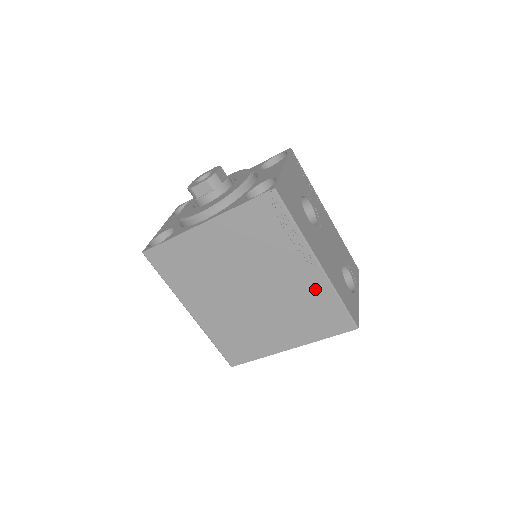
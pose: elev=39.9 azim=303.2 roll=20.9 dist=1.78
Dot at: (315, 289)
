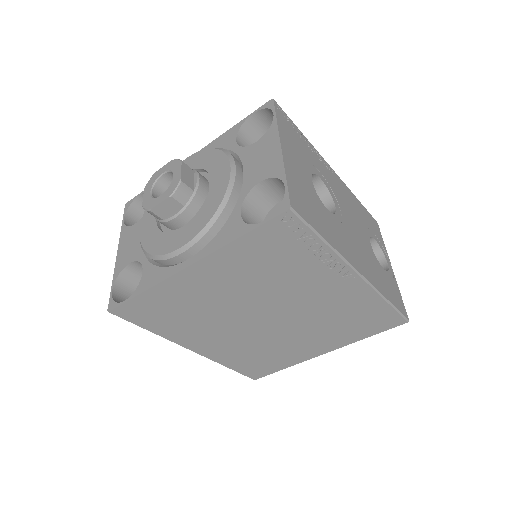
Dot at: (355, 299)
